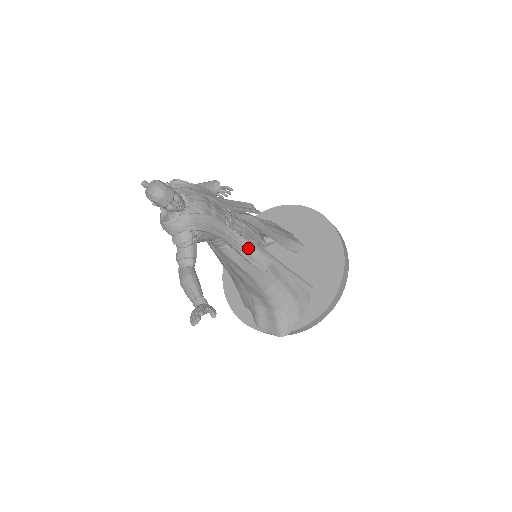
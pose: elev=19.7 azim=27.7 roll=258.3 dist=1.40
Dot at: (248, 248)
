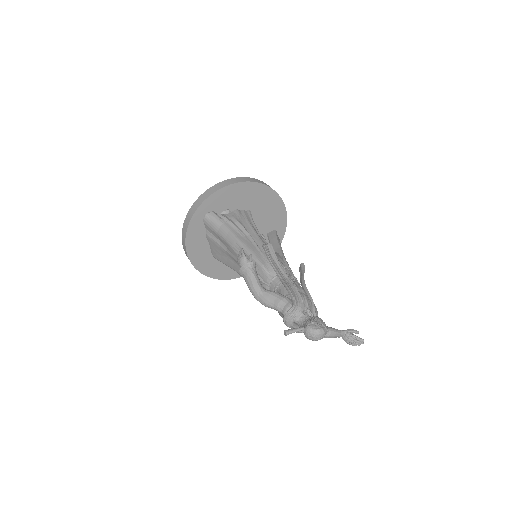
Dot at: occluded
